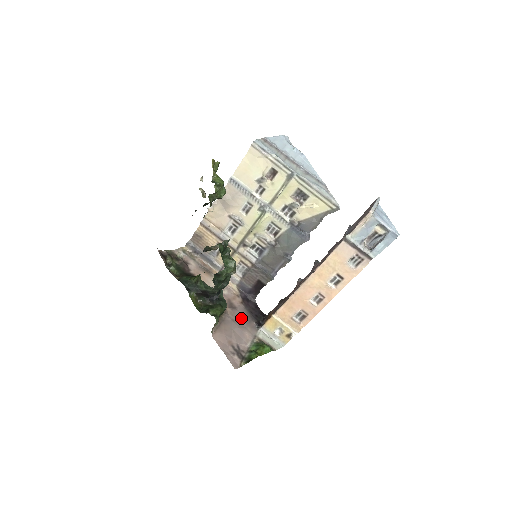
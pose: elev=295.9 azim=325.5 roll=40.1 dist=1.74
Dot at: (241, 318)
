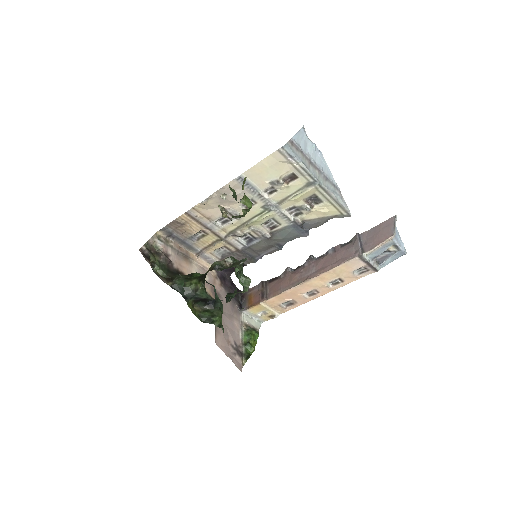
Dot at: (226, 306)
